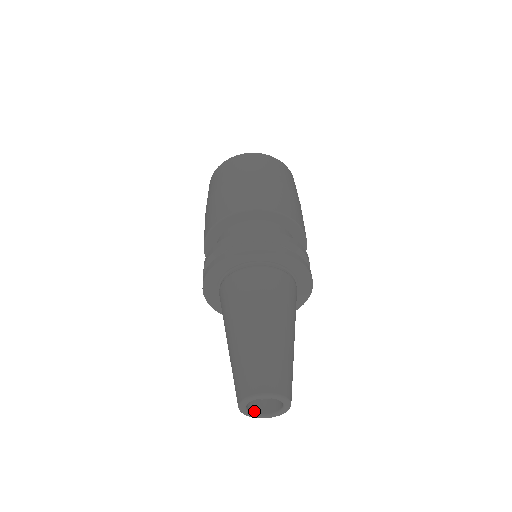
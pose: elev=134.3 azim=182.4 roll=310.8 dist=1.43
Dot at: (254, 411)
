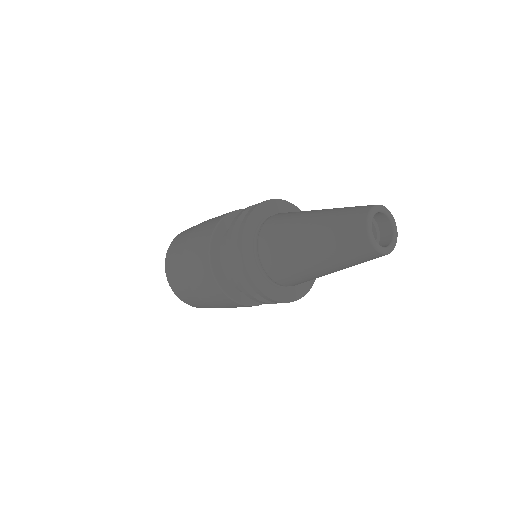
Dot at: (385, 247)
